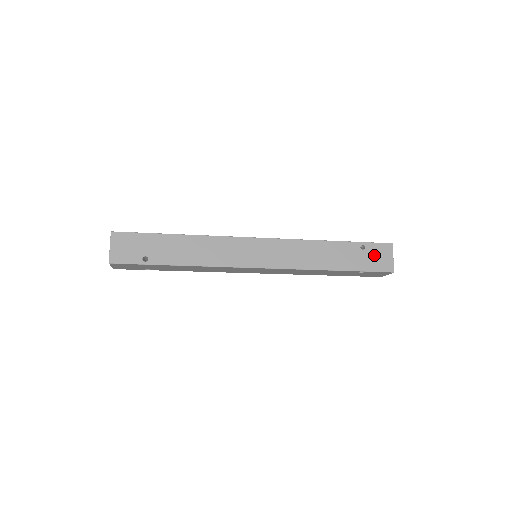
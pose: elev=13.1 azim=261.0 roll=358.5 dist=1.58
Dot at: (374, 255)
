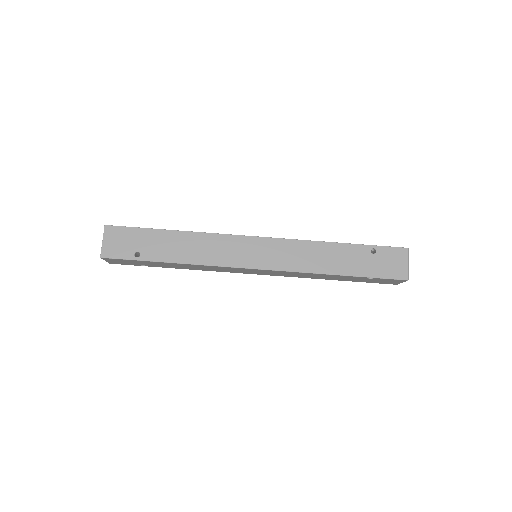
Dot at: (386, 260)
